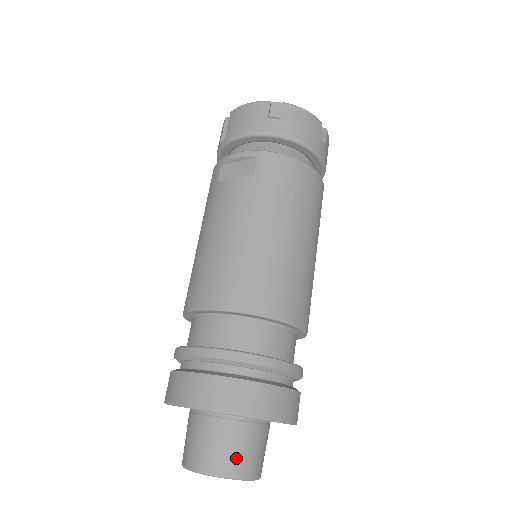
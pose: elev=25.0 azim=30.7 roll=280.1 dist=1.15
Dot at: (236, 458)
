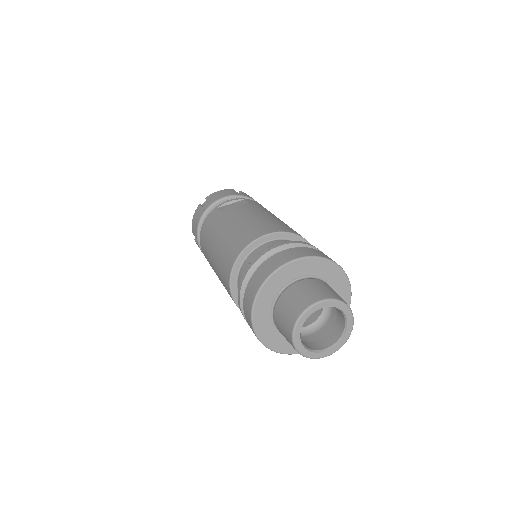
Dot at: (337, 295)
